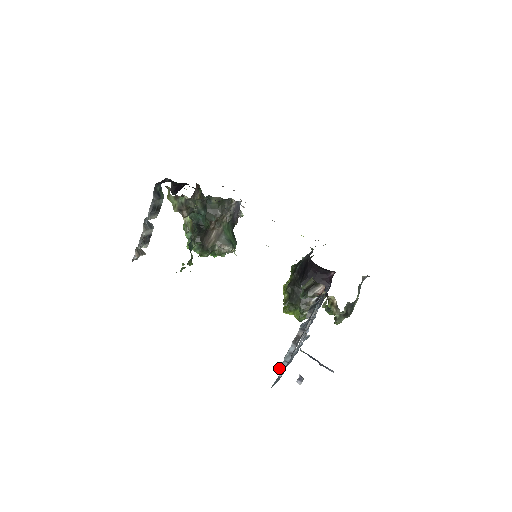
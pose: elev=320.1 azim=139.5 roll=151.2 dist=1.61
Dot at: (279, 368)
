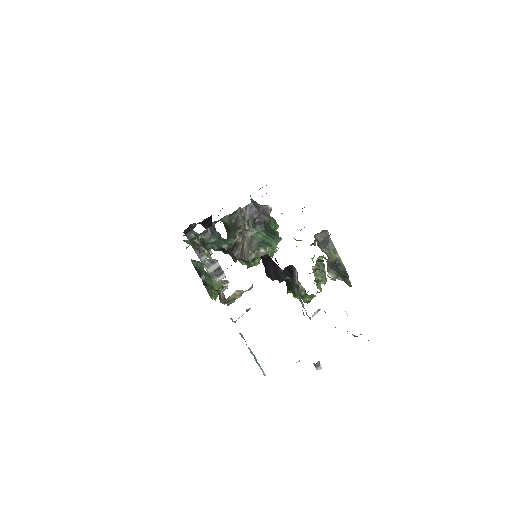
Dot at: occluded
